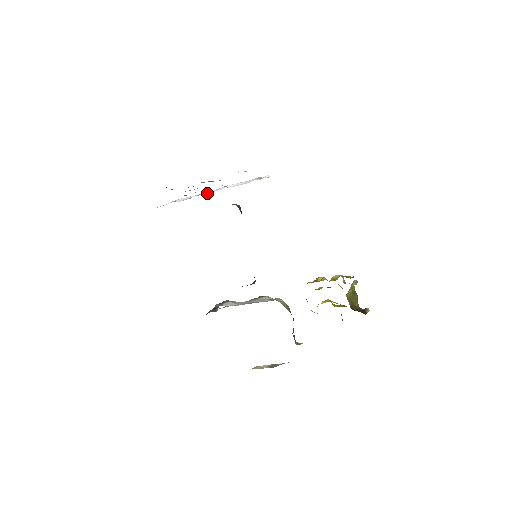
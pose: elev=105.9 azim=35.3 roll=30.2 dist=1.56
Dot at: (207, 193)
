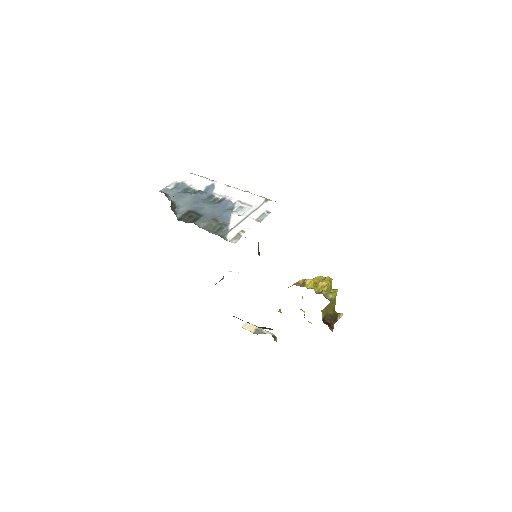
Dot at: (218, 190)
